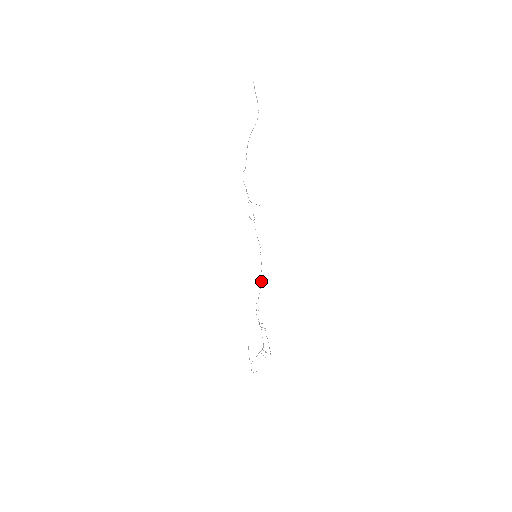
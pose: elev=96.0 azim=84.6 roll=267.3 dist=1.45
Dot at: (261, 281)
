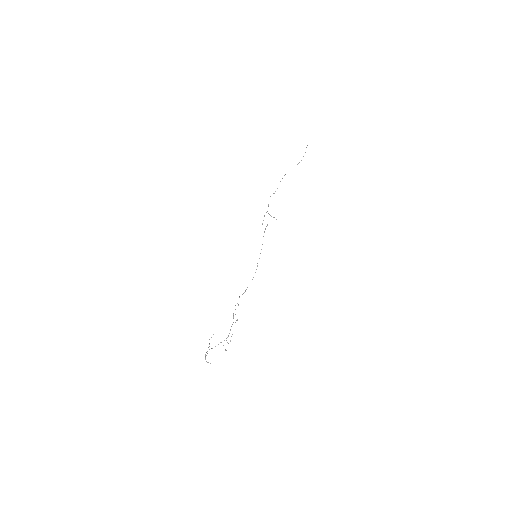
Dot at: (252, 279)
